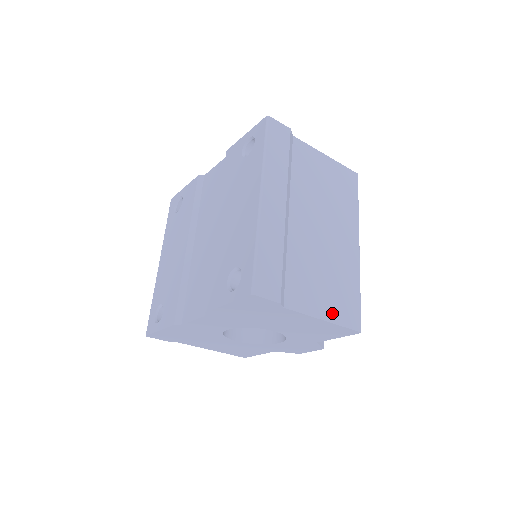
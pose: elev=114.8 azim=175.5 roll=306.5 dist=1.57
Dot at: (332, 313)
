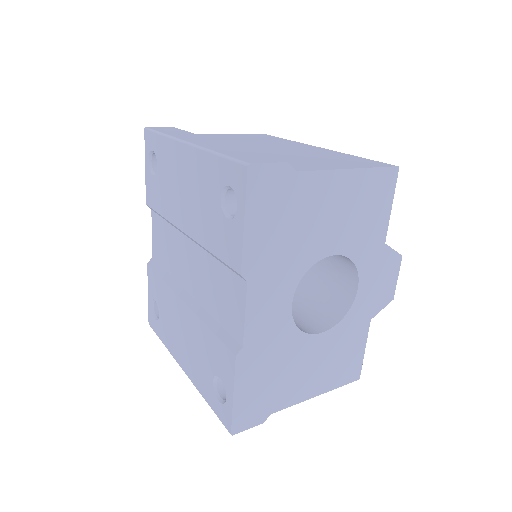
Dot at: (352, 166)
